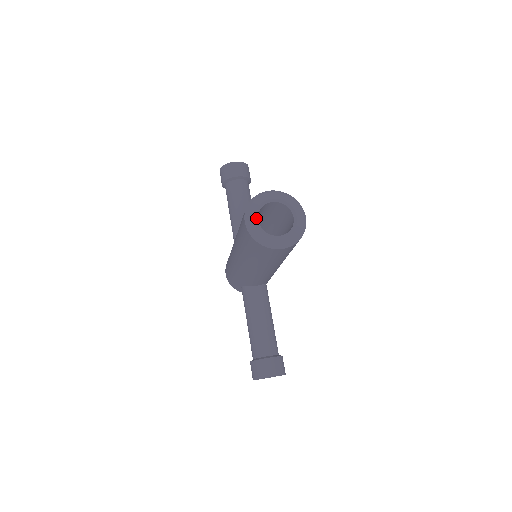
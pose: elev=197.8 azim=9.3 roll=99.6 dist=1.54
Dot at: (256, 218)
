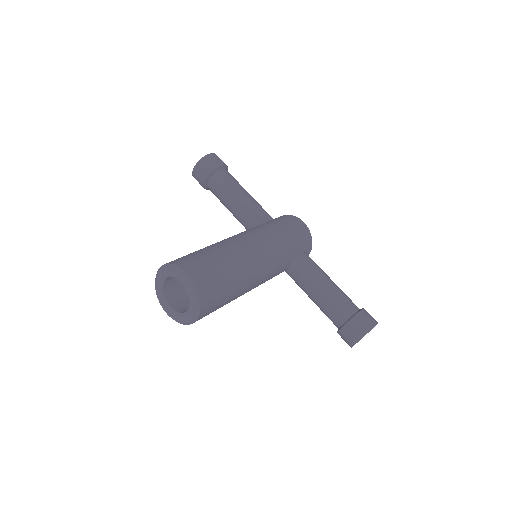
Dot at: (167, 306)
